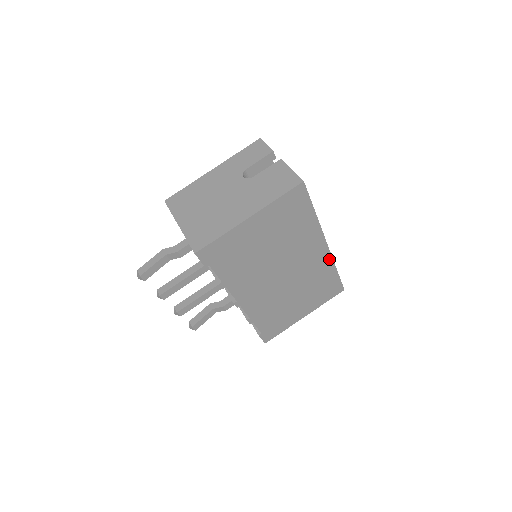
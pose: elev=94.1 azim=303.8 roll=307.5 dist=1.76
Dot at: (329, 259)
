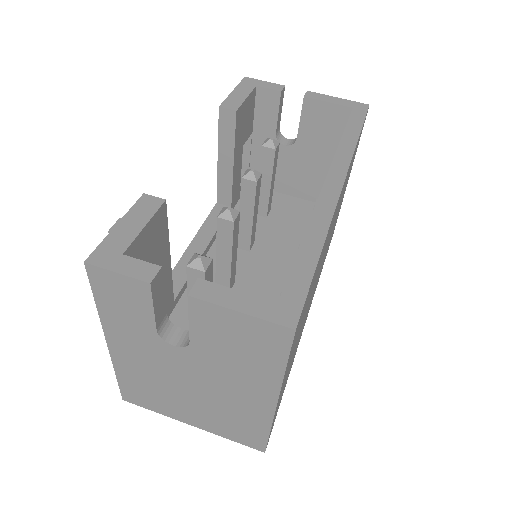
Dot at: occluded
